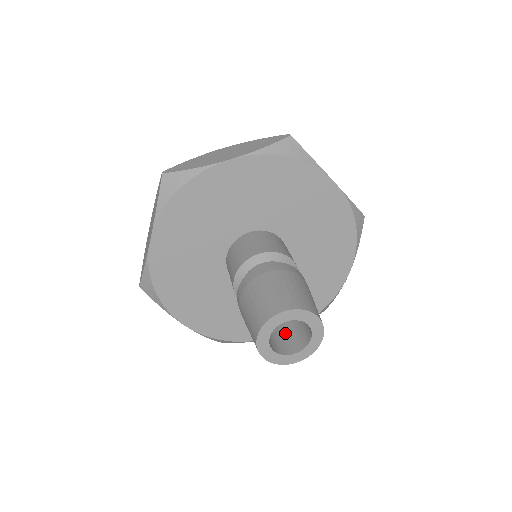
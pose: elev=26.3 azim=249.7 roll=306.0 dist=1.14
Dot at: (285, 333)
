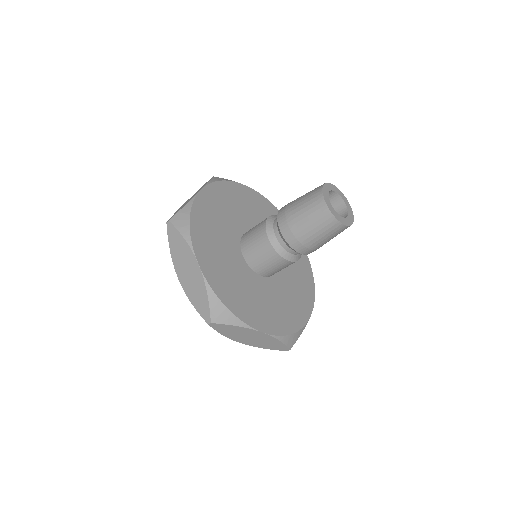
Dot at: occluded
